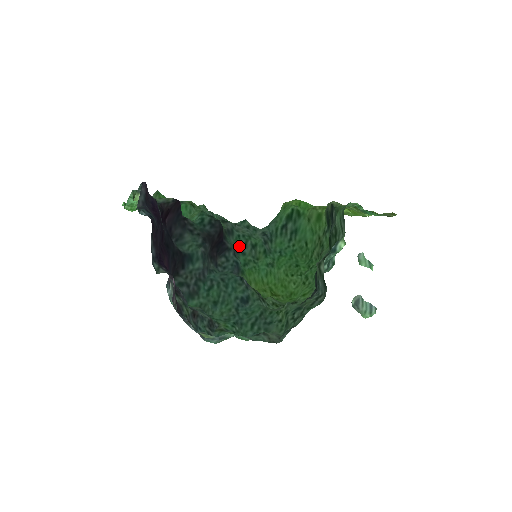
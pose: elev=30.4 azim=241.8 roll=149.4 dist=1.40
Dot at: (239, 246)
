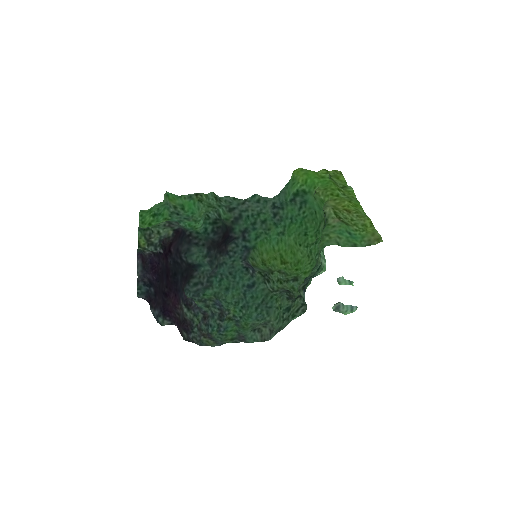
Dot at: (249, 225)
